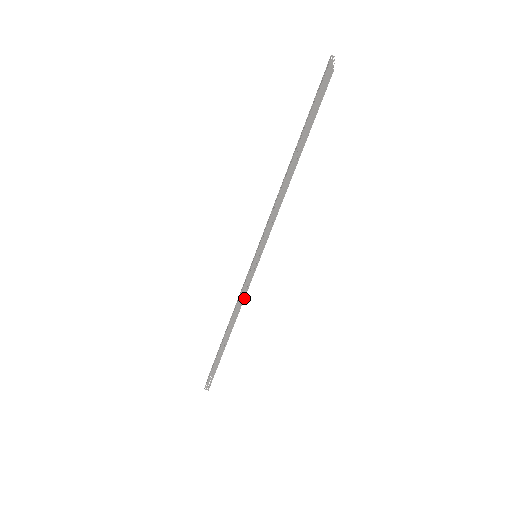
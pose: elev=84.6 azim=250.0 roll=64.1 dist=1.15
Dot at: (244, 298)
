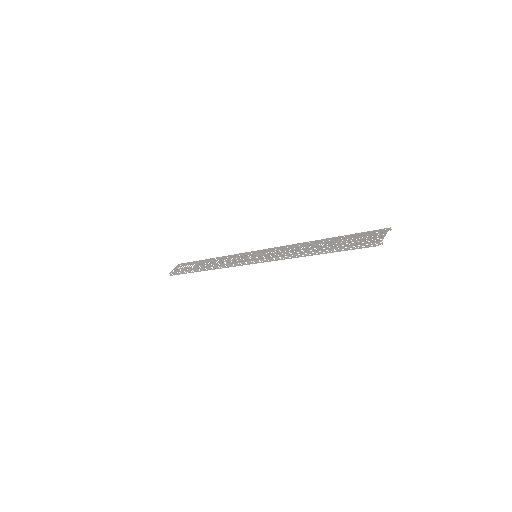
Dot at: occluded
